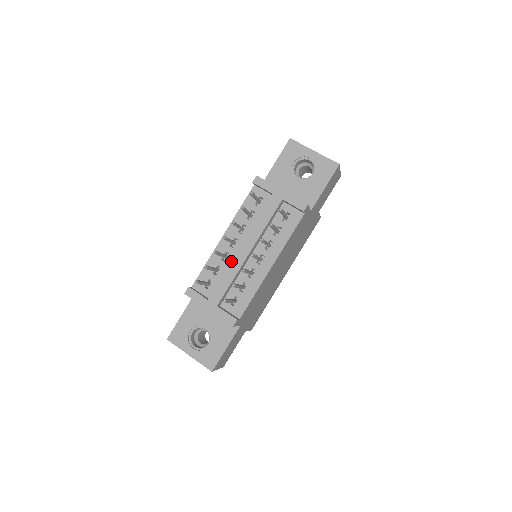
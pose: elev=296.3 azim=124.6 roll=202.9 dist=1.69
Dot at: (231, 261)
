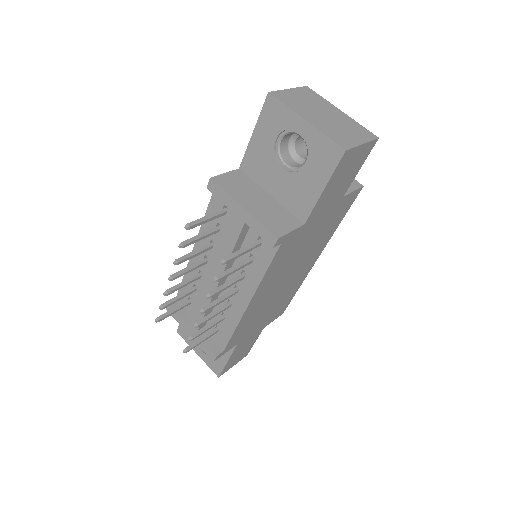
Dot at: occluded
